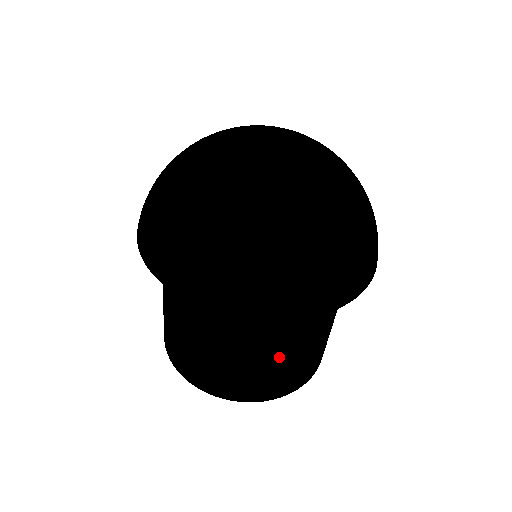
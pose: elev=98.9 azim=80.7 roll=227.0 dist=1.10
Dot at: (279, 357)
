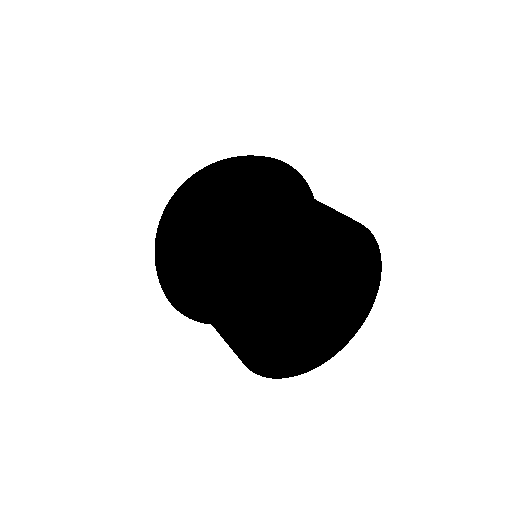
Dot at: (303, 196)
